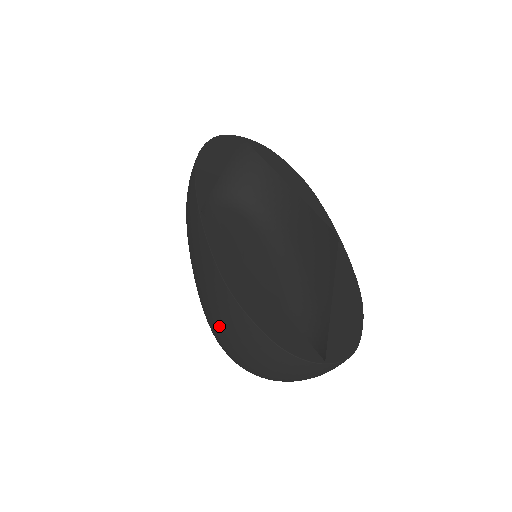
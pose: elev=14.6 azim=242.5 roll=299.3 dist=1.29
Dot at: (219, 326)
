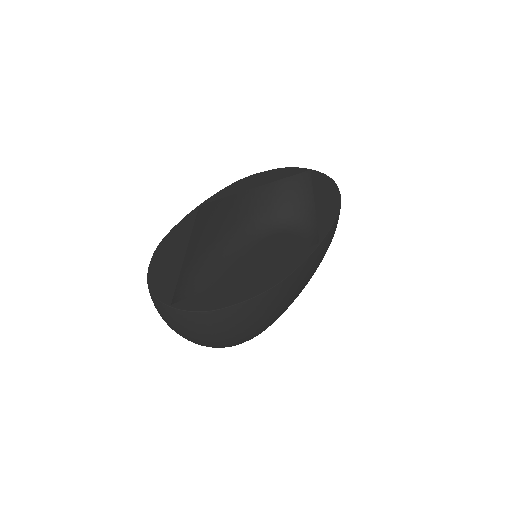
Dot at: occluded
